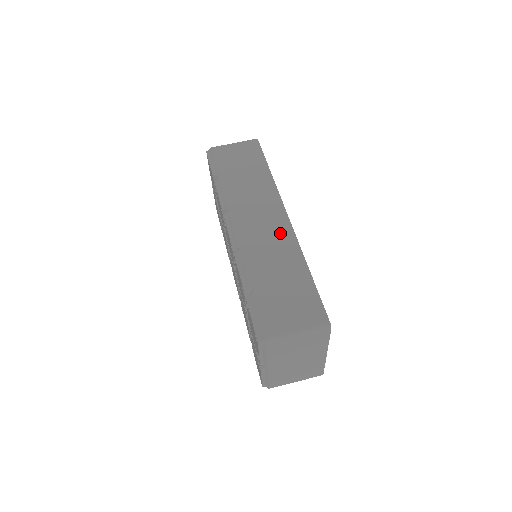
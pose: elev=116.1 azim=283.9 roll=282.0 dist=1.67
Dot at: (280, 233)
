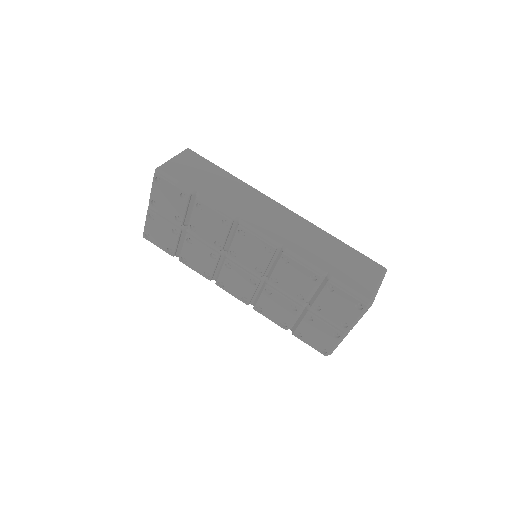
Dot at: (295, 222)
